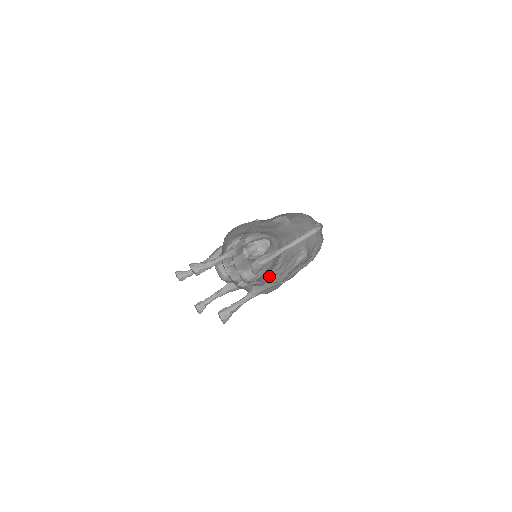
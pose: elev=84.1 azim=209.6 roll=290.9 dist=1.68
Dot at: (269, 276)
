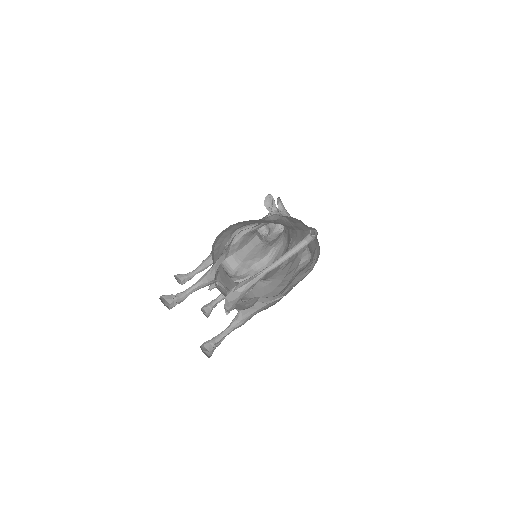
Dot at: (277, 274)
